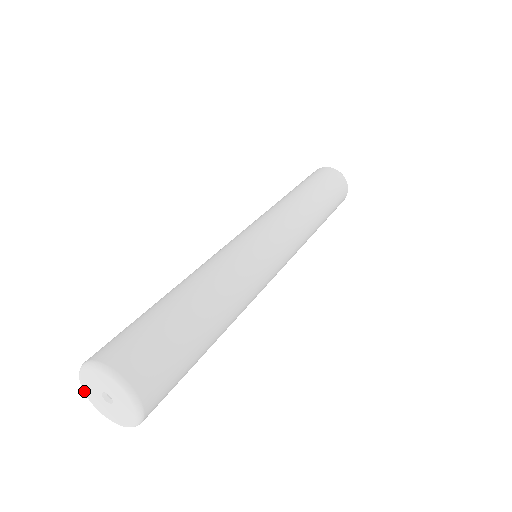
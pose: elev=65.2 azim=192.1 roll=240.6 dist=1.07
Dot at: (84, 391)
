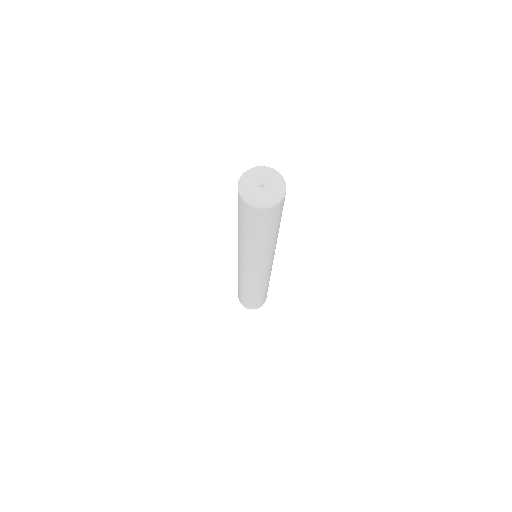
Dot at: (243, 179)
